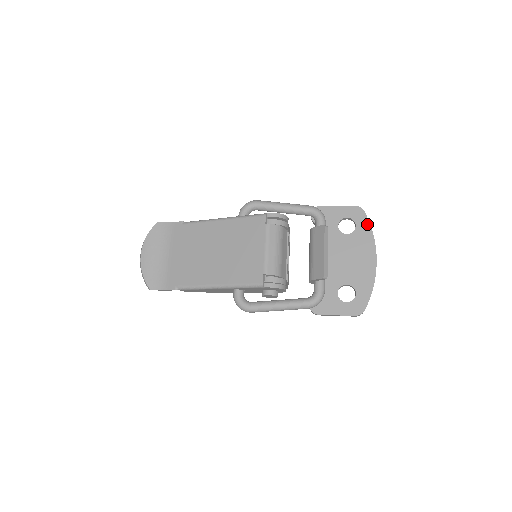
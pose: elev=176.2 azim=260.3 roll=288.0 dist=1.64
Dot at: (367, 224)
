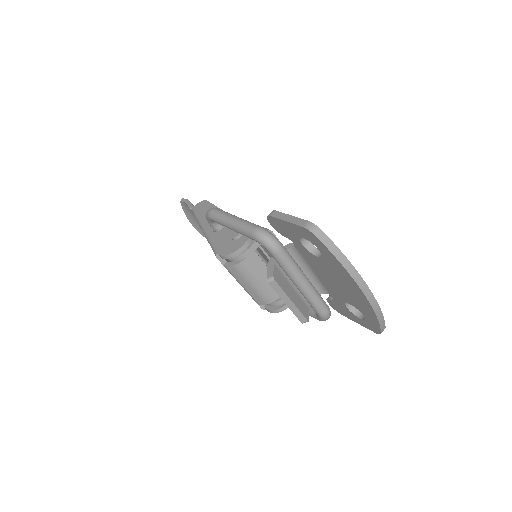
Dot at: (330, 254)
